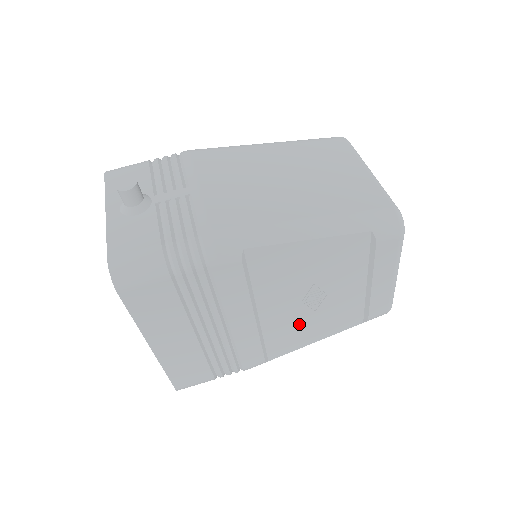
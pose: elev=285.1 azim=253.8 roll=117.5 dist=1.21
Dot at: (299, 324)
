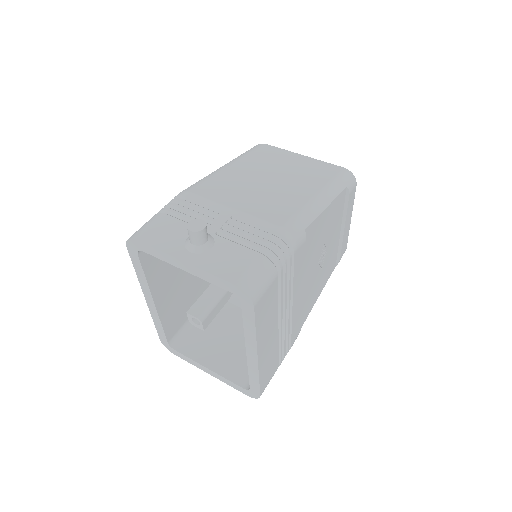
Dot at: (314, 285)
